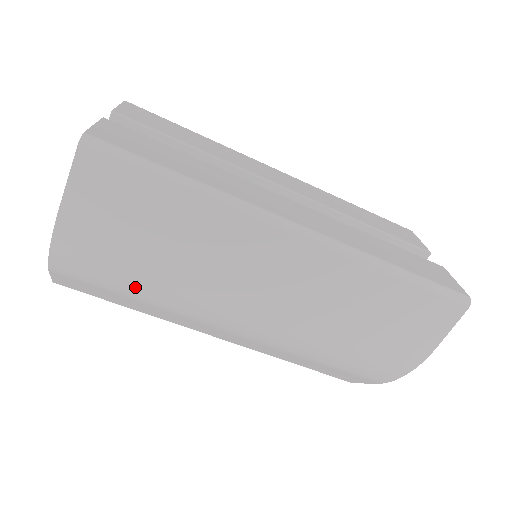
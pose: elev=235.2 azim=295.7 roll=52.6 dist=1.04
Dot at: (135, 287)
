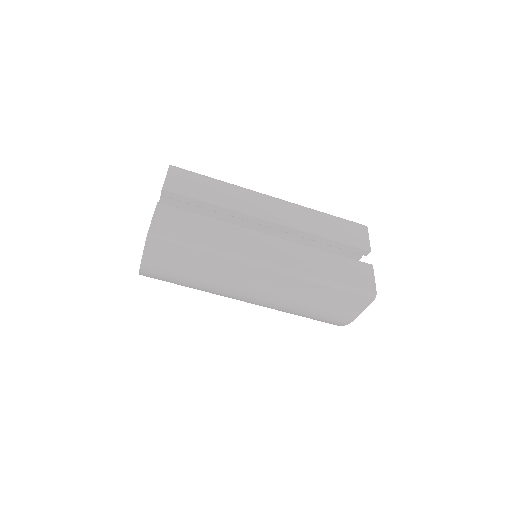
Dot at: (185, 285)
